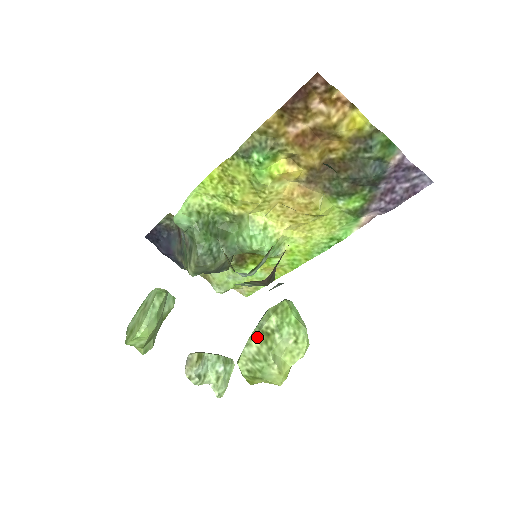
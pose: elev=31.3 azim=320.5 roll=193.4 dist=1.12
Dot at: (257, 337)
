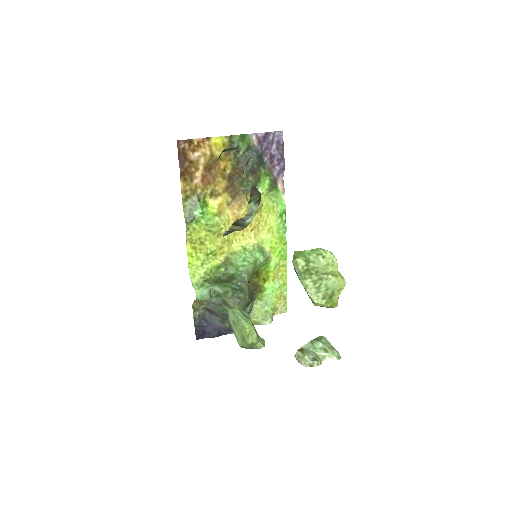
Dot at: (305, 279)
